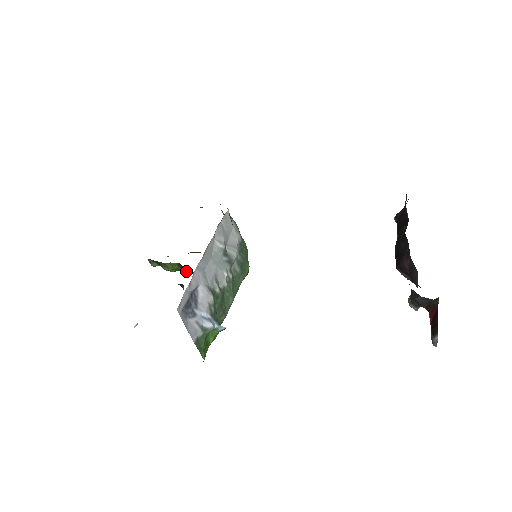
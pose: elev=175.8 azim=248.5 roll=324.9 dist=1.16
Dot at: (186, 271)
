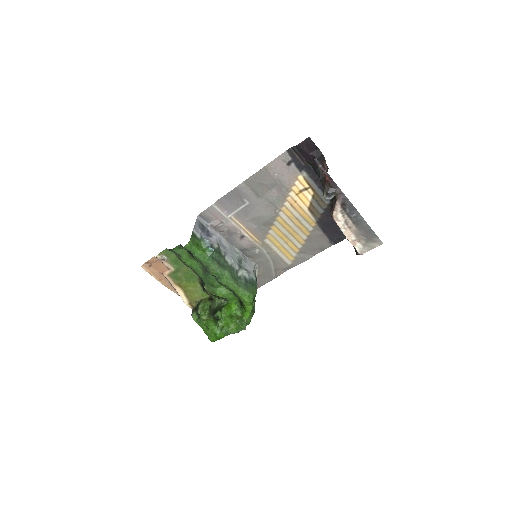
Dot at: (211, 308)
